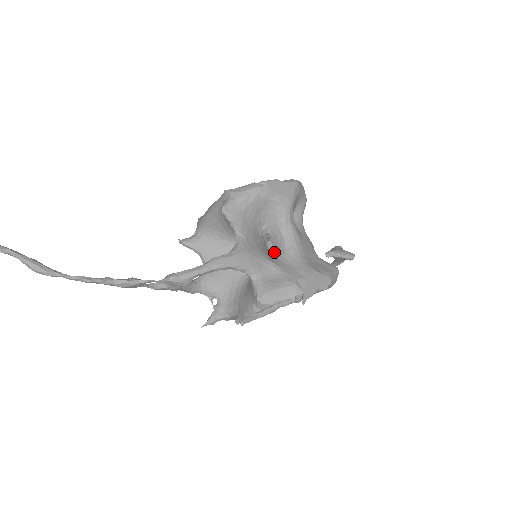
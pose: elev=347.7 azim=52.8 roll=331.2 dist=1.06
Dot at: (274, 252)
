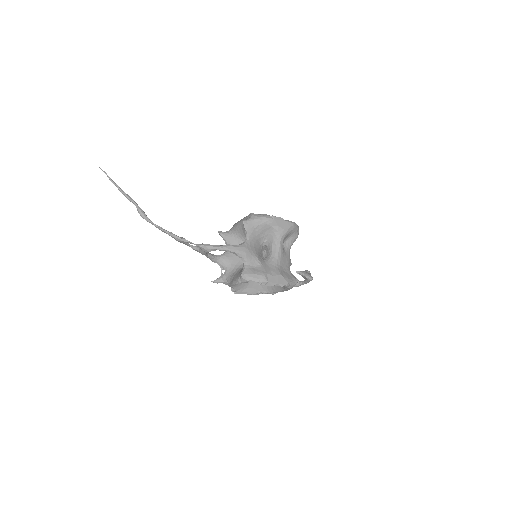
Dot at: (265, 257)
